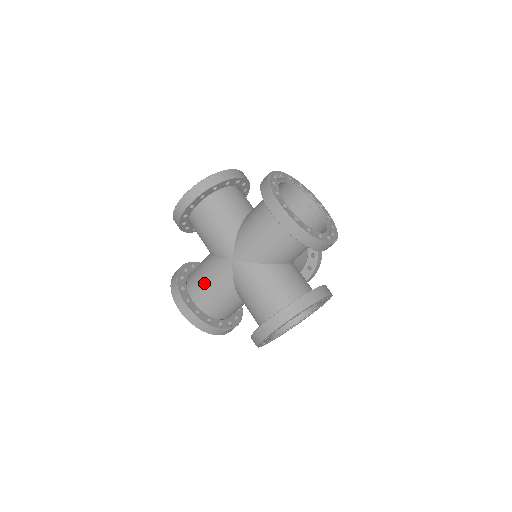
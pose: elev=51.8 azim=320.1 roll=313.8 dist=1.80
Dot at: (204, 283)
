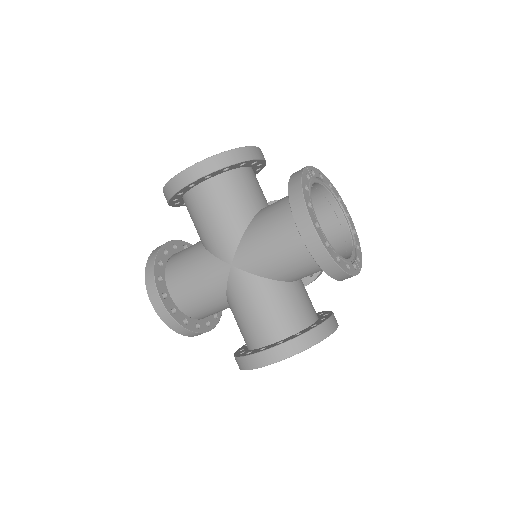
Dot at: (189, 280)
